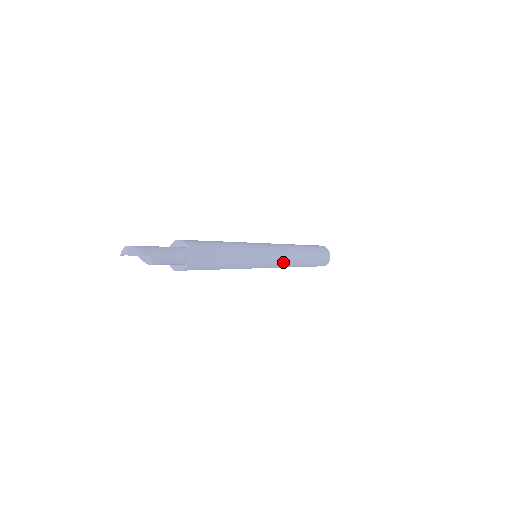
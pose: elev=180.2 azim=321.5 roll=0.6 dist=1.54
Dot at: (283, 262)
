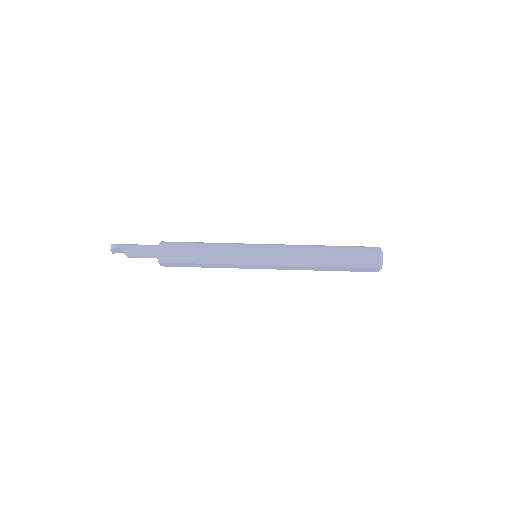
Dot at: (286, 259)
